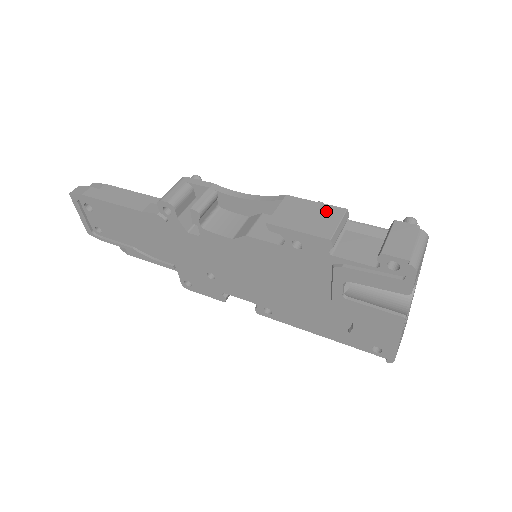
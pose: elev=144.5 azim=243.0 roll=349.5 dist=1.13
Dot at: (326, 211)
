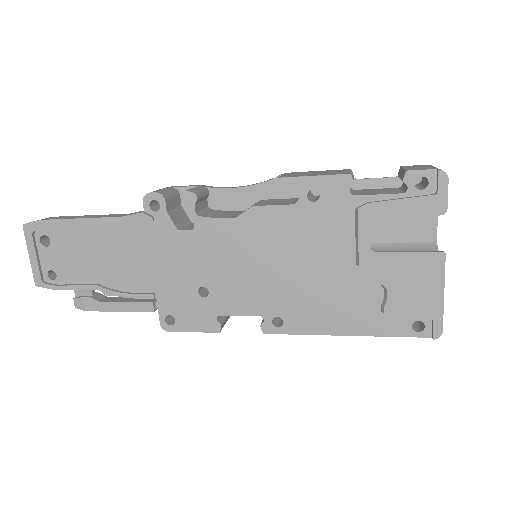
Dot at: (332, 171)
